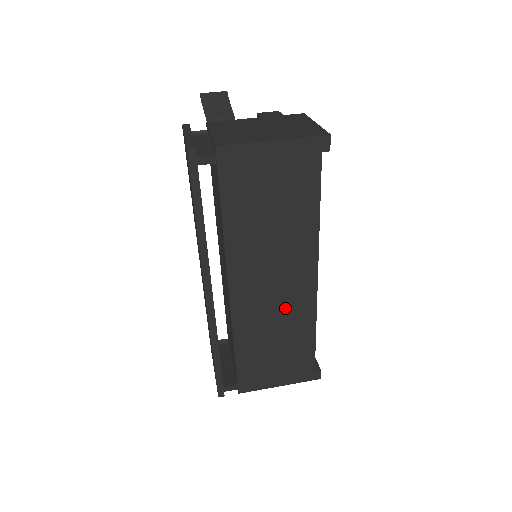
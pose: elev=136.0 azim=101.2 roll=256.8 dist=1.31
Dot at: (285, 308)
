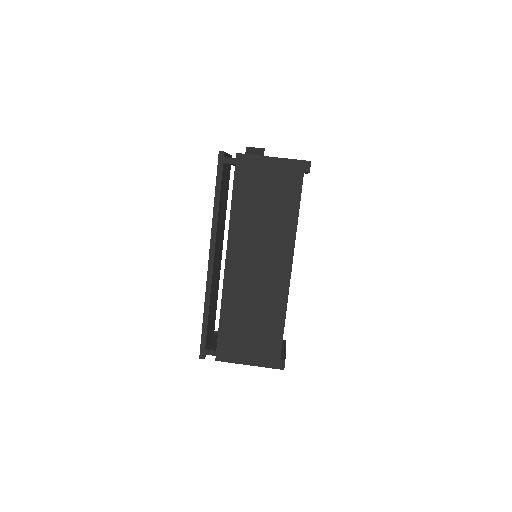
Dot at: (264, 289)
